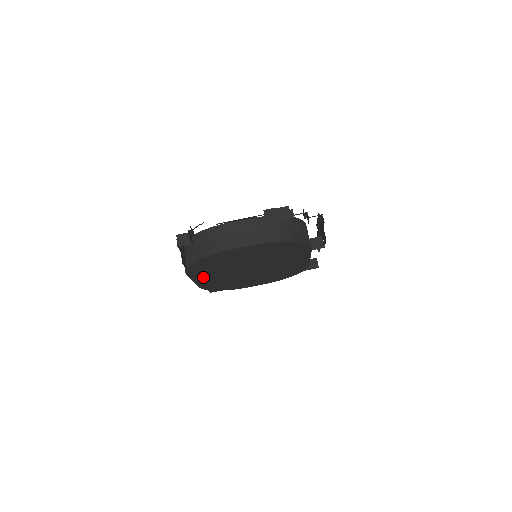
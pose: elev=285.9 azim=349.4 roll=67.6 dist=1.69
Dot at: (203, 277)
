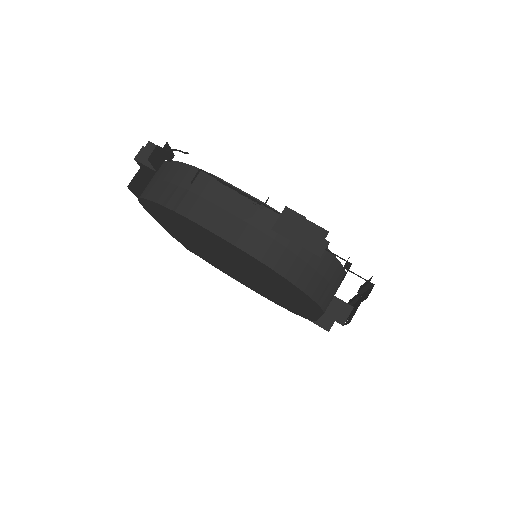
Dot at: occluded
